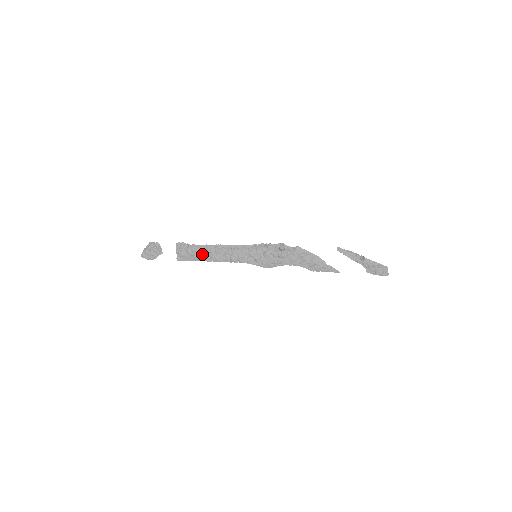
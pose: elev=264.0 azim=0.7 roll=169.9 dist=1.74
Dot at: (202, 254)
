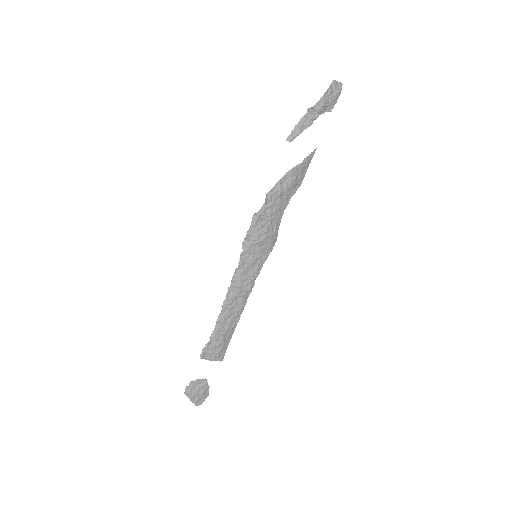
Dot at: (227, 328)
